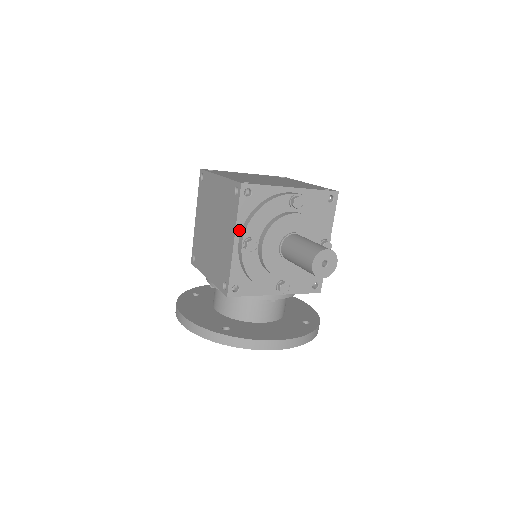
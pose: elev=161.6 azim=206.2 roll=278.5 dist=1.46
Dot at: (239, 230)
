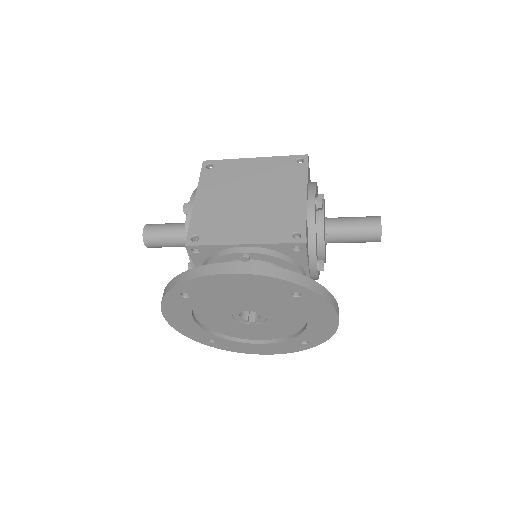
Dot at: (307, 189)
